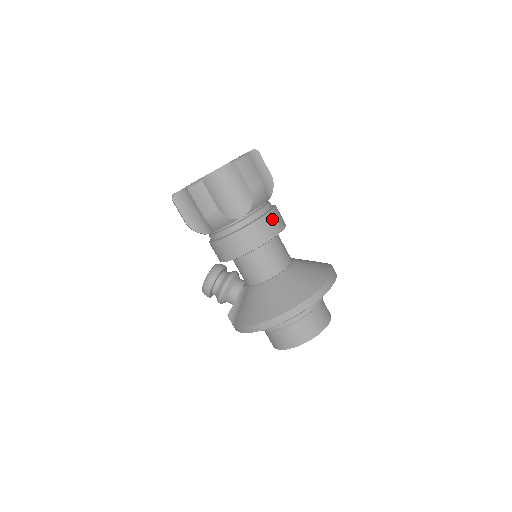
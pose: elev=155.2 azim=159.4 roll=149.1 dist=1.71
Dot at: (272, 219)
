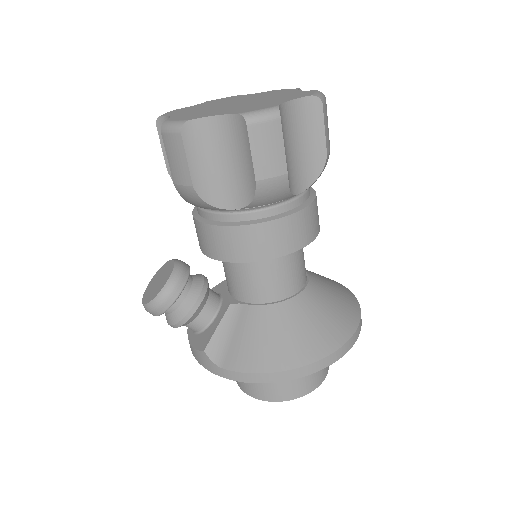
Dot at: occluded
